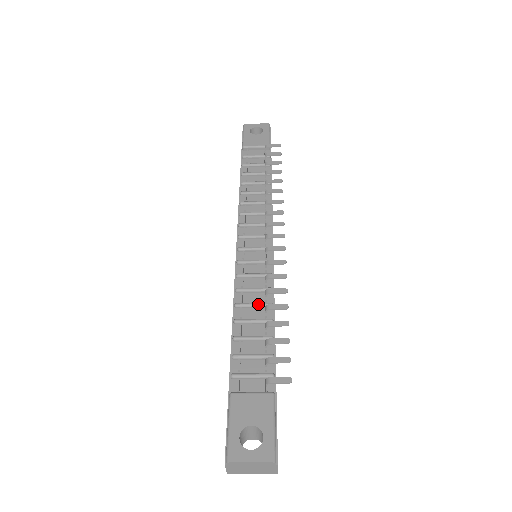
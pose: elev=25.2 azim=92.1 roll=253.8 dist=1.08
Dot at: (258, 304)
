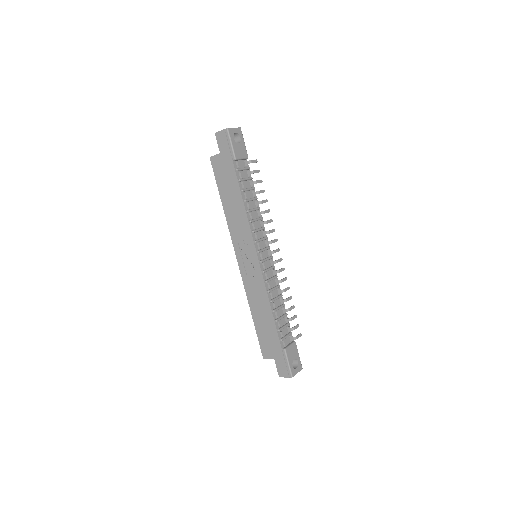
Dot at: (279, 298)
